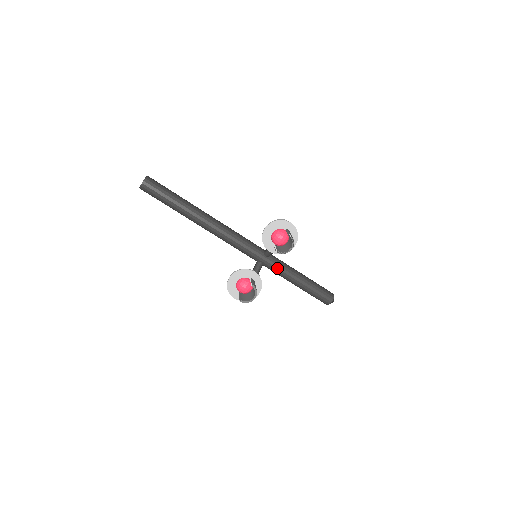
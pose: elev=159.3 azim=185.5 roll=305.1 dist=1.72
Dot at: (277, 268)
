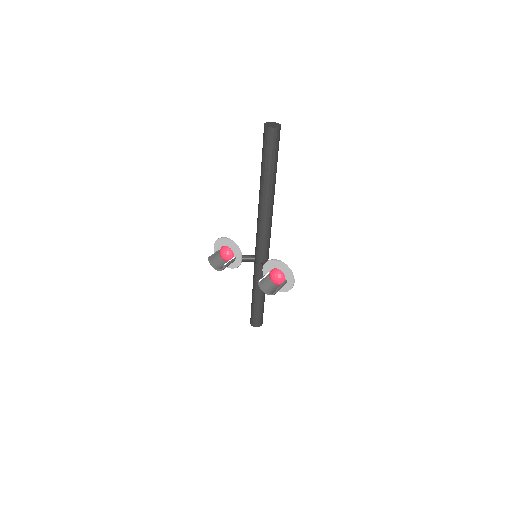
Dot at: (257, 275)
